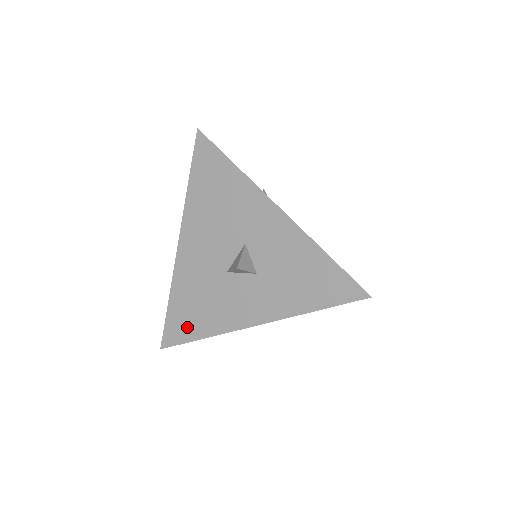
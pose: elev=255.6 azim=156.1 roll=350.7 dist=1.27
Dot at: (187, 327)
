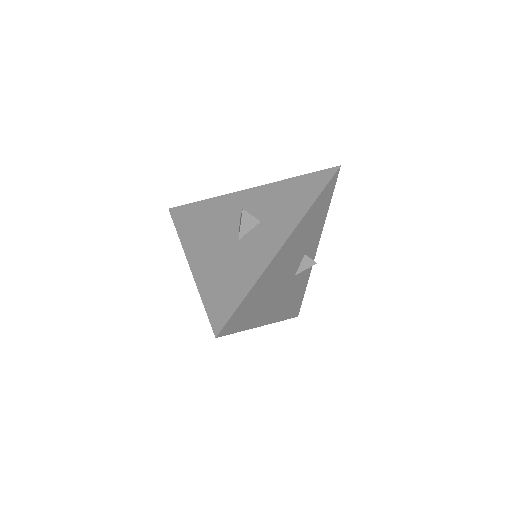
Dot at: (230, 298)
